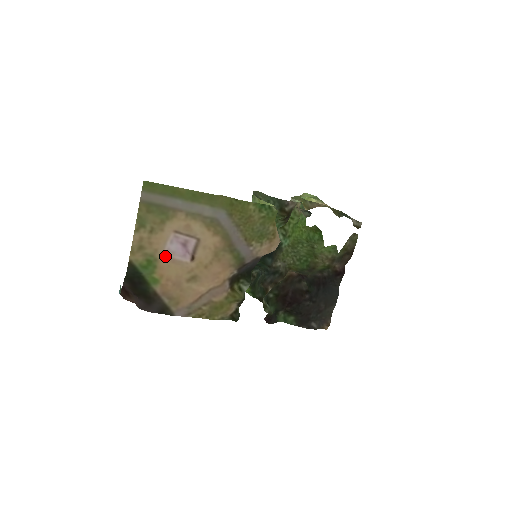
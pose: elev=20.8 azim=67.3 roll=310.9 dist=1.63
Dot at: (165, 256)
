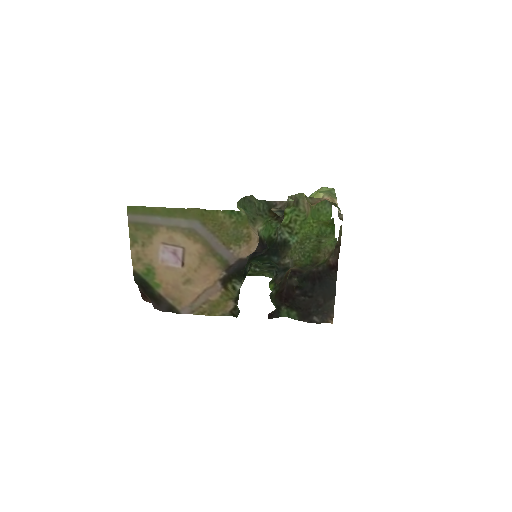
Dot at: (160, 264)
